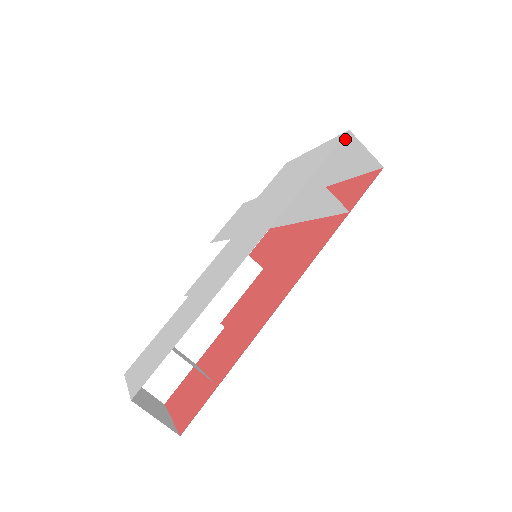
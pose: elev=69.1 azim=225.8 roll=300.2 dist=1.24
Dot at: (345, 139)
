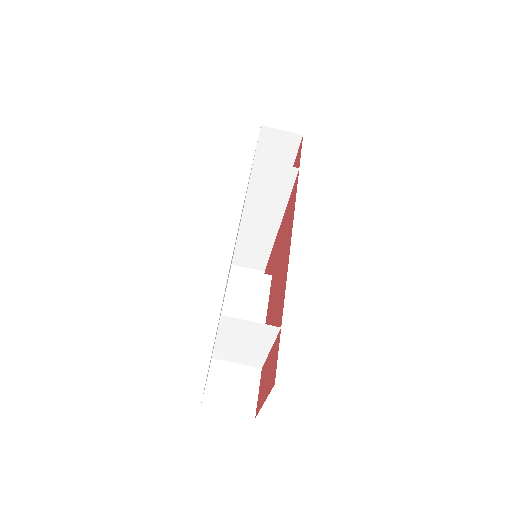
Dot at: (264, 137)
